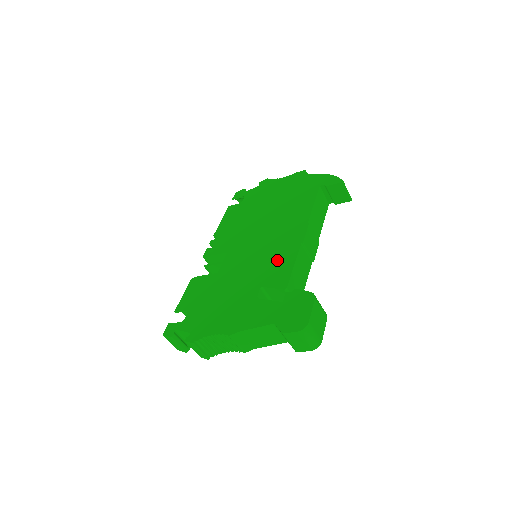
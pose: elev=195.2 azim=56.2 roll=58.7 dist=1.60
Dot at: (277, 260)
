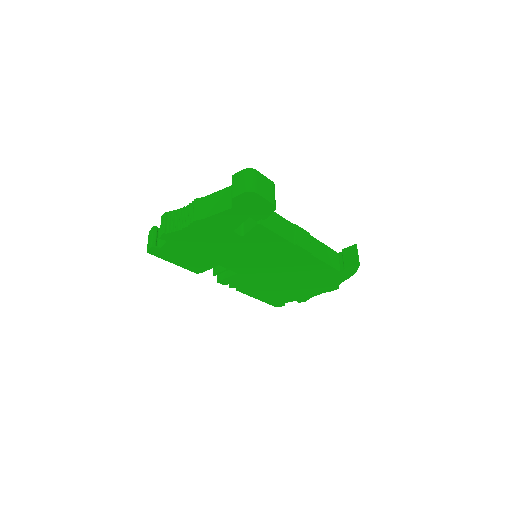
Dot at: occluded
